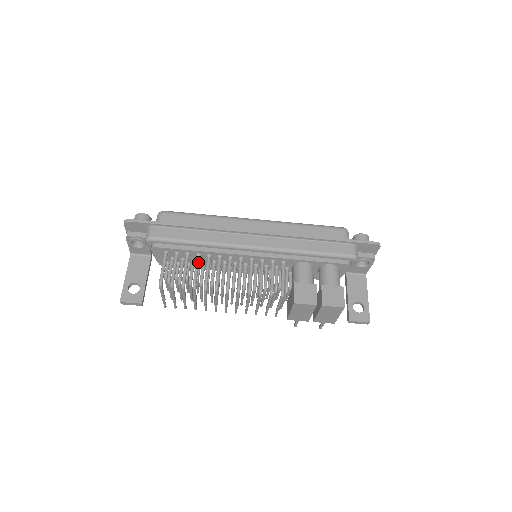
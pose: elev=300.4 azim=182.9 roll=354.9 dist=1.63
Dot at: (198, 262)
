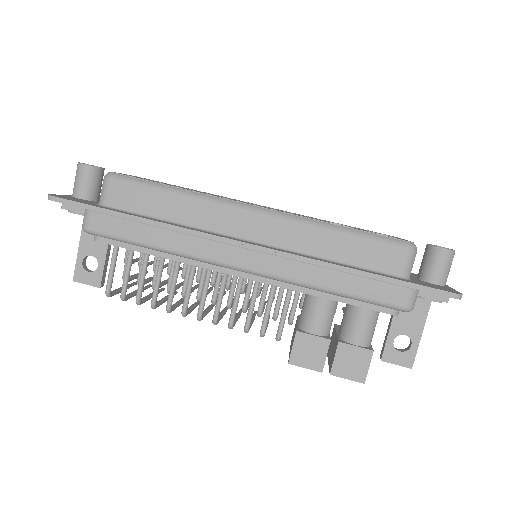
Dot at: (161, 269)
